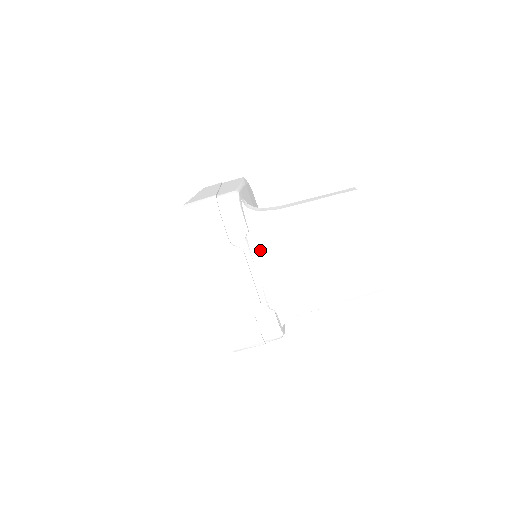
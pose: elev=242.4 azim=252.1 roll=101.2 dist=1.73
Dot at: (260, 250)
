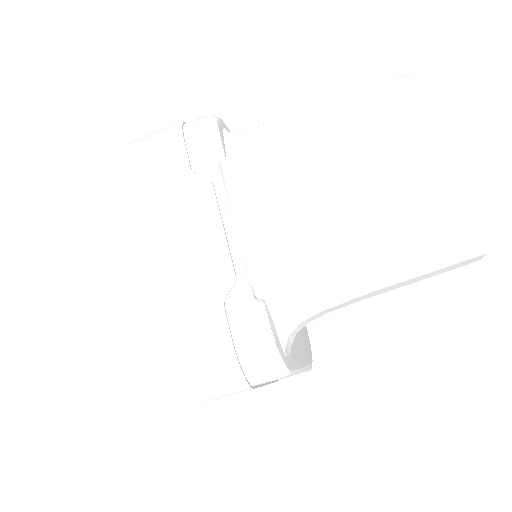
Dot at: (242, 185)
